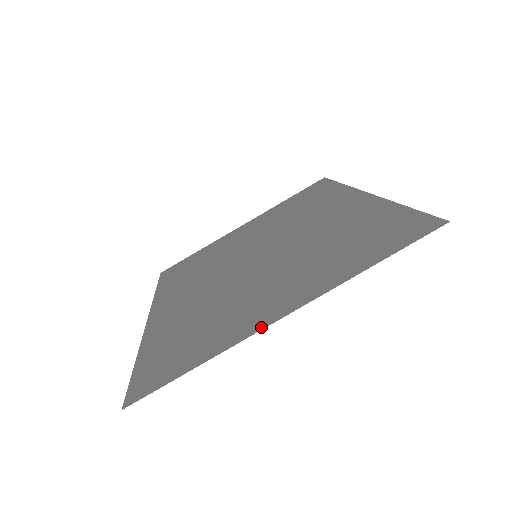
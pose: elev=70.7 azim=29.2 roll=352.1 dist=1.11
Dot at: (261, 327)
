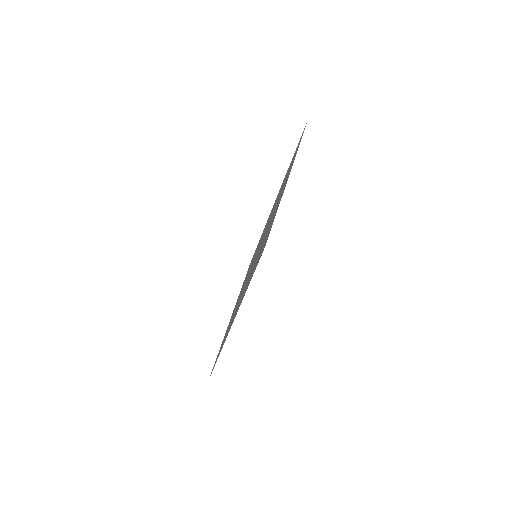
Dot at: (286, 183)
